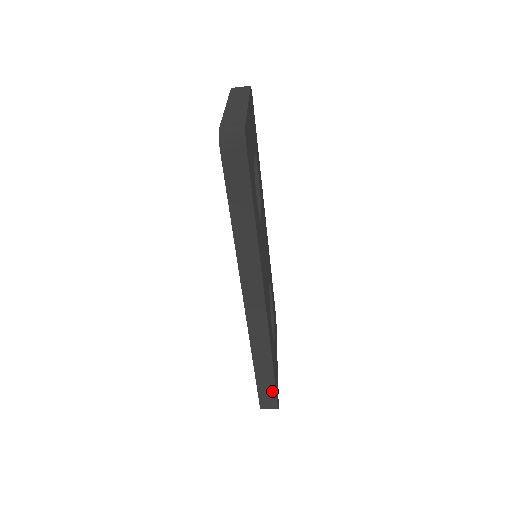
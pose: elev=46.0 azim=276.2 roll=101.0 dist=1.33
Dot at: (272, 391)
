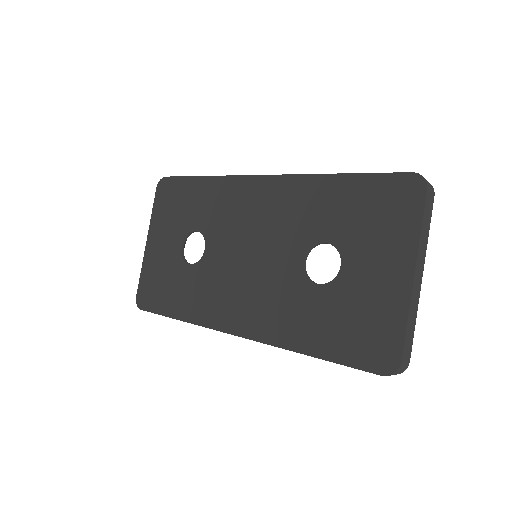
Dot at: occluded
